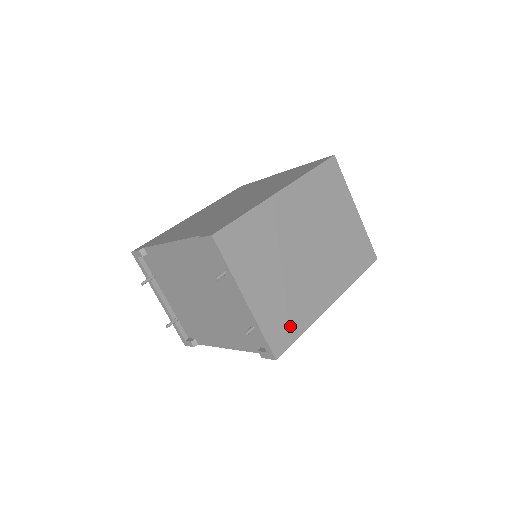
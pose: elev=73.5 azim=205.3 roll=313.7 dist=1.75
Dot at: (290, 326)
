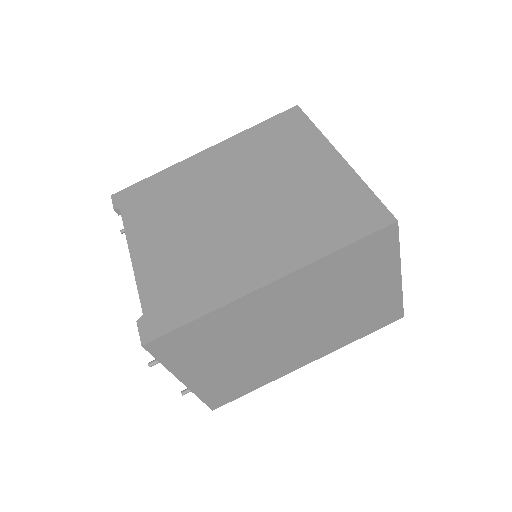
Dot at: (239, 388)
